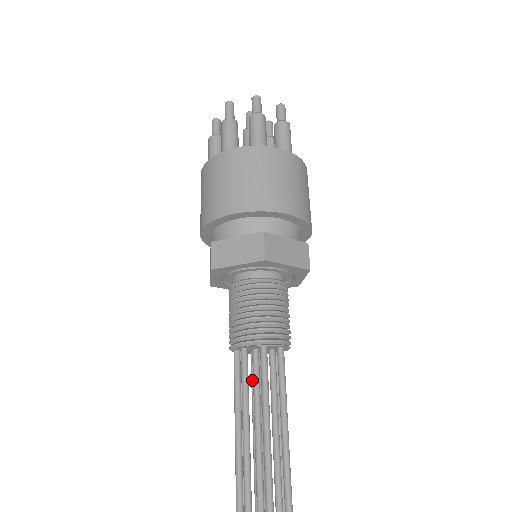
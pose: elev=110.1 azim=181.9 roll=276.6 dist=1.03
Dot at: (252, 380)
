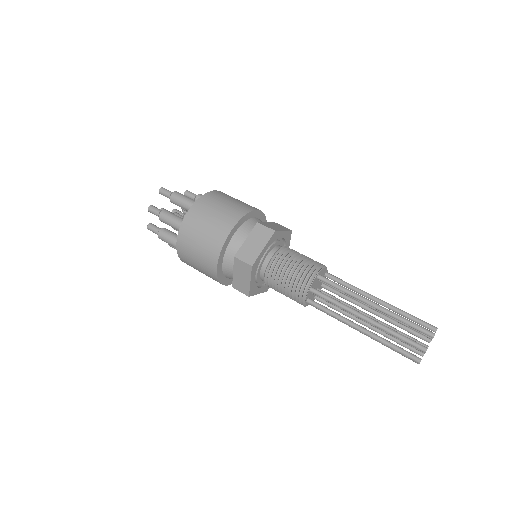
Dot at: occluded
